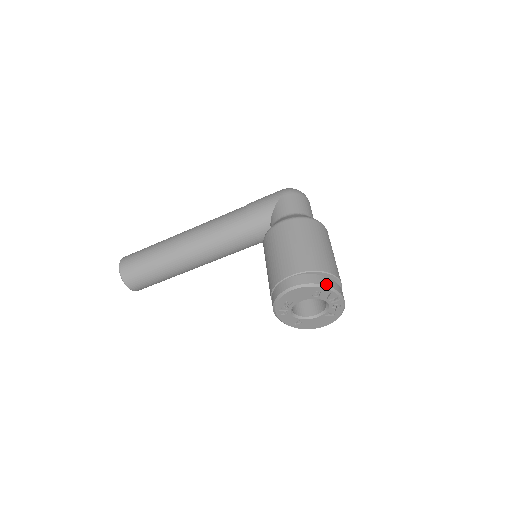
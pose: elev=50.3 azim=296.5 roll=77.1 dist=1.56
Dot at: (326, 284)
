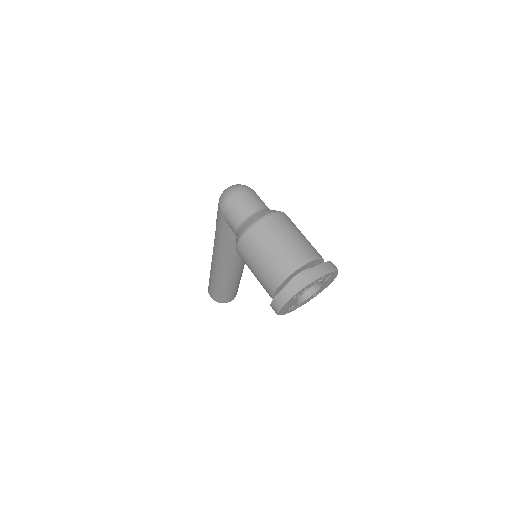
Dot at: (293, 291)
